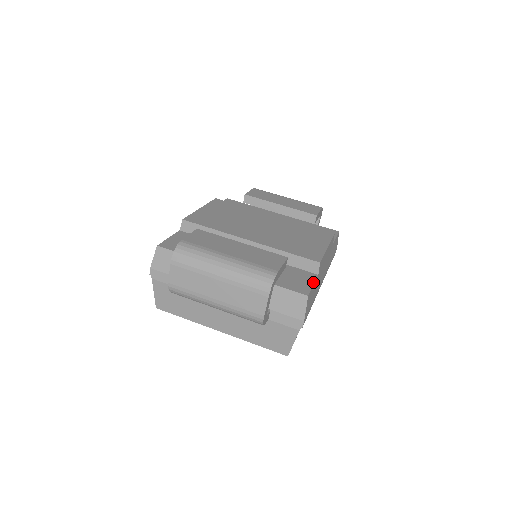
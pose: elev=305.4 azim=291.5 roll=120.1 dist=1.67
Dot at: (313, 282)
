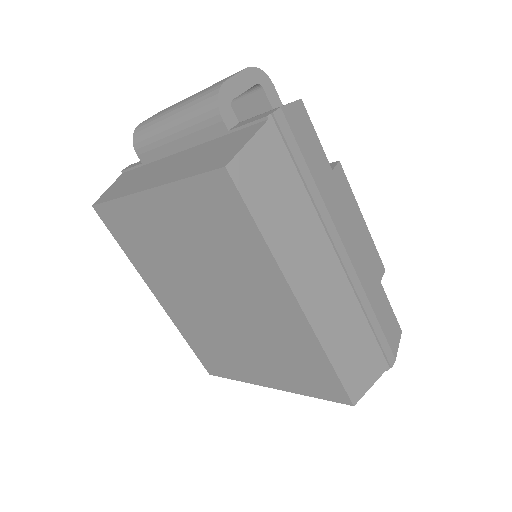
Dot at: (318, 143)
